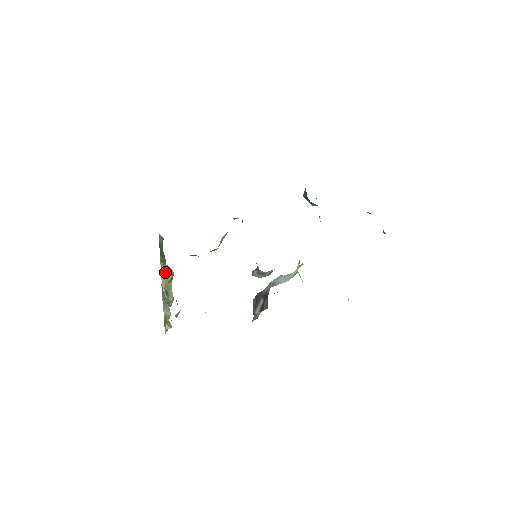
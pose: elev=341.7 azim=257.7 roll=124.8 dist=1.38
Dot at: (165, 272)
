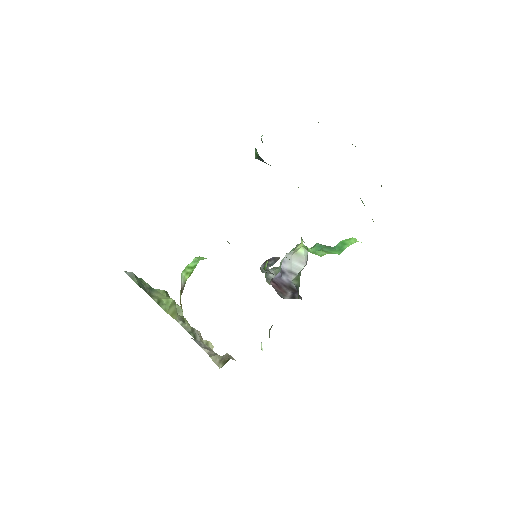
Dot at: (170, 309)
